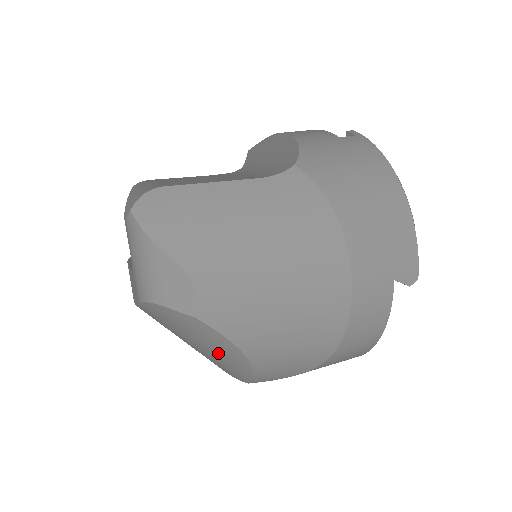
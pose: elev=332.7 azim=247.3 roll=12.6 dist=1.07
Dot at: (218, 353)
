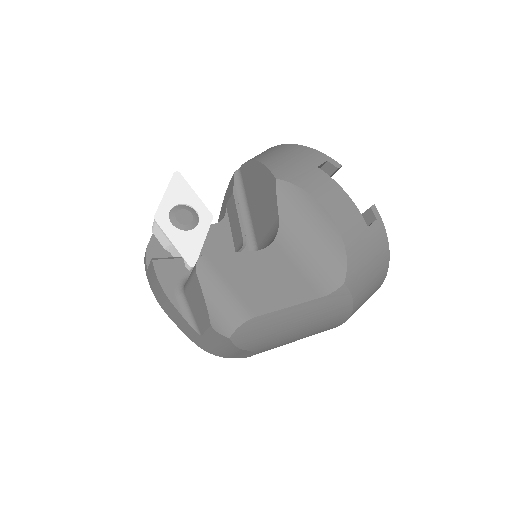
Dot at: occluded
